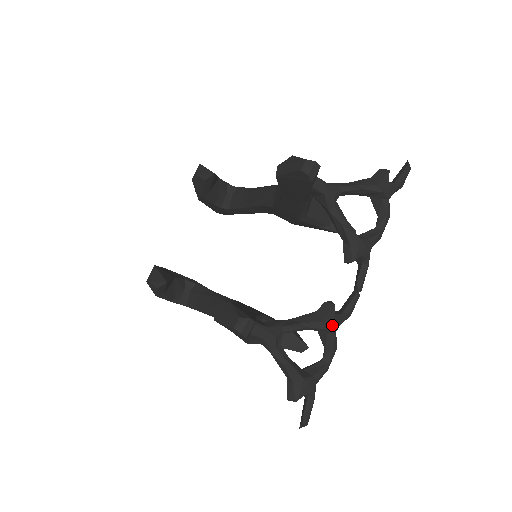
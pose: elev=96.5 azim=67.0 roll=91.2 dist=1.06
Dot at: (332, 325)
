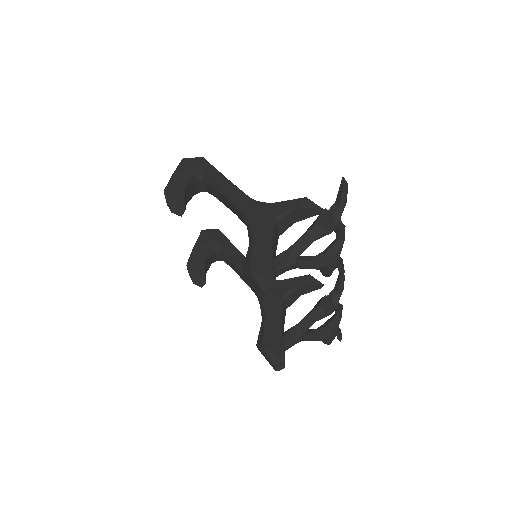
Dot at: (333, 309)
